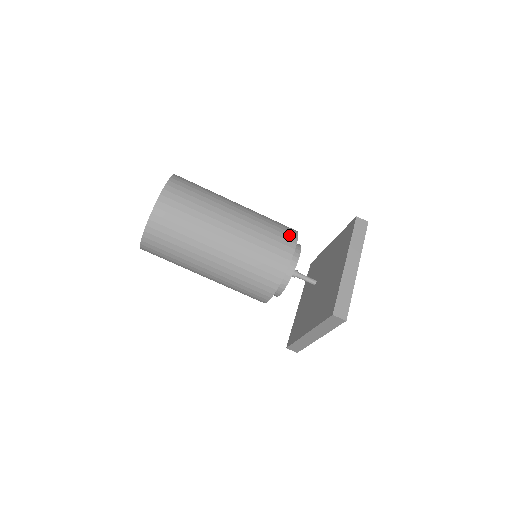
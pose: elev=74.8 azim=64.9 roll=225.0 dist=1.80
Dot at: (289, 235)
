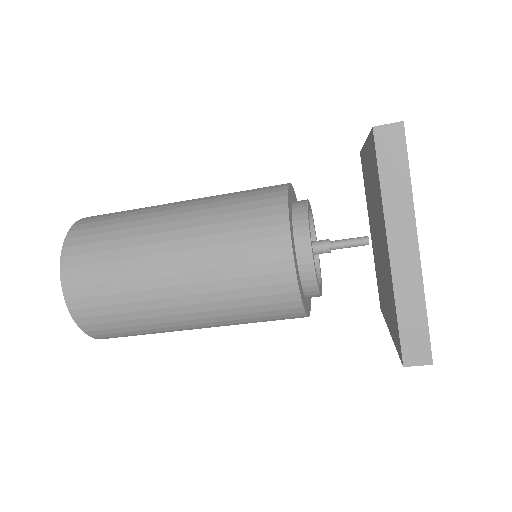
Dot at: (272, 234)
